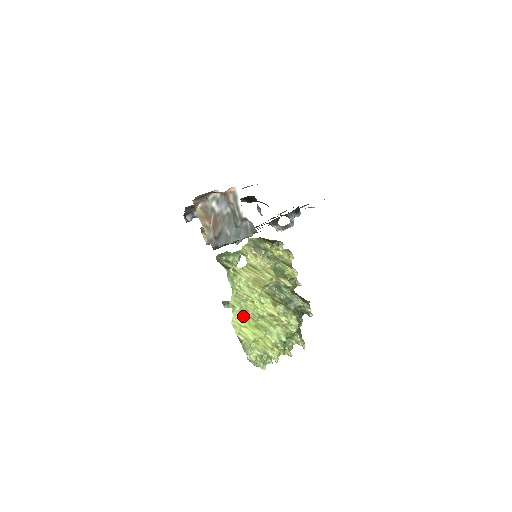
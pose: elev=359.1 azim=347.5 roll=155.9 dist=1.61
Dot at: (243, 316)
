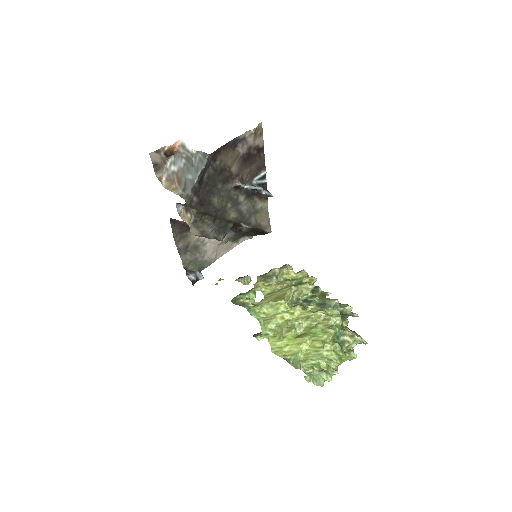
Dot at: (280, 337)
